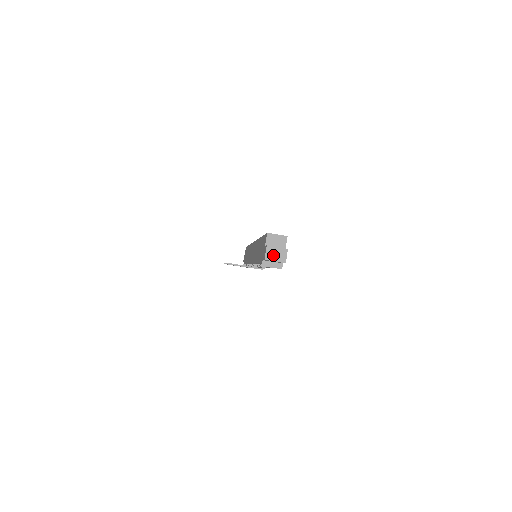
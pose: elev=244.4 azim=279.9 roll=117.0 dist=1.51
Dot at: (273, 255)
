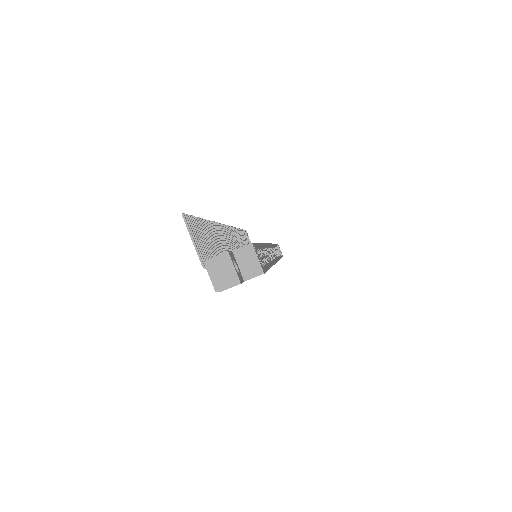
Dot at: (220, 268)
